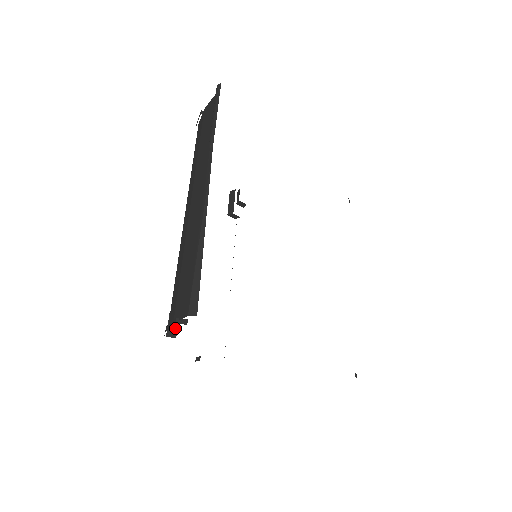
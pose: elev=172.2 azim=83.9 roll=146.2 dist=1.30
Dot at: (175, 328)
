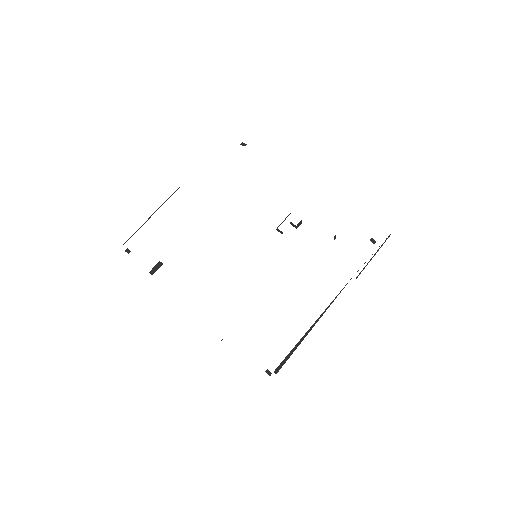
Dot at: (156, 270)
